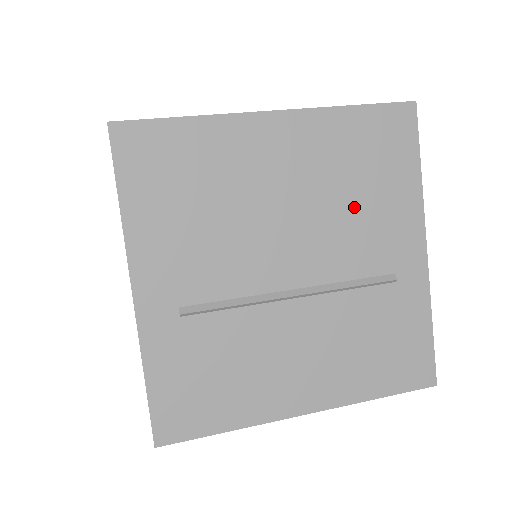
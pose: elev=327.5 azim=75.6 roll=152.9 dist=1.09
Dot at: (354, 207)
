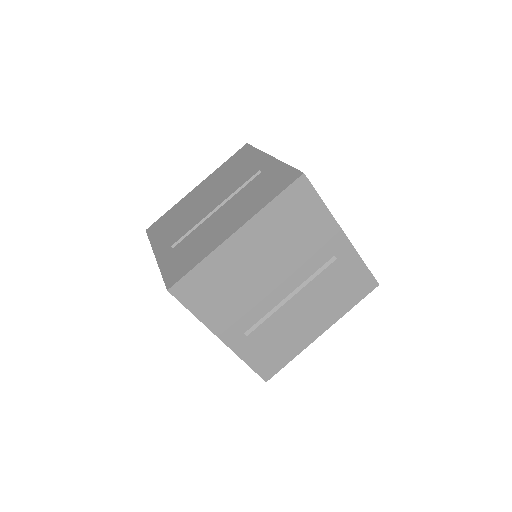
Dot at: occluded
